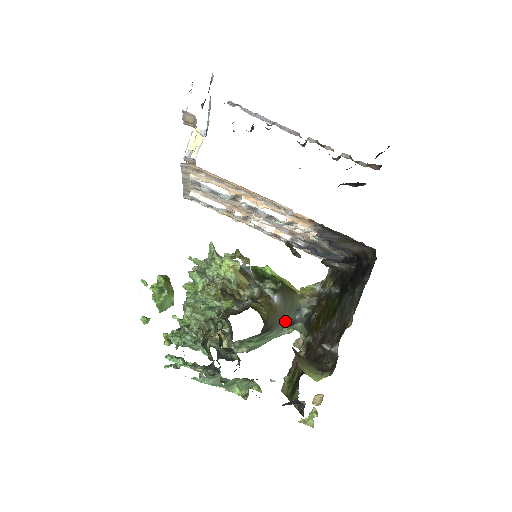
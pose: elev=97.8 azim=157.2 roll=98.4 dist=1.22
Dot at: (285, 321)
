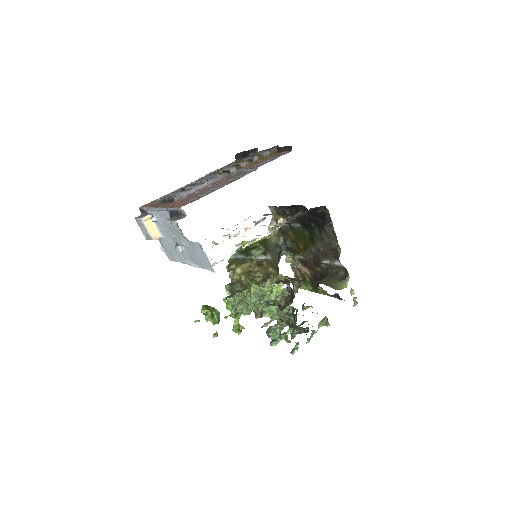
Dot at: (277, 259)
